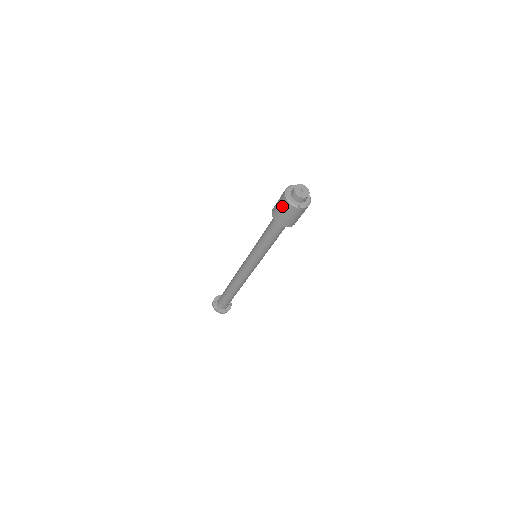
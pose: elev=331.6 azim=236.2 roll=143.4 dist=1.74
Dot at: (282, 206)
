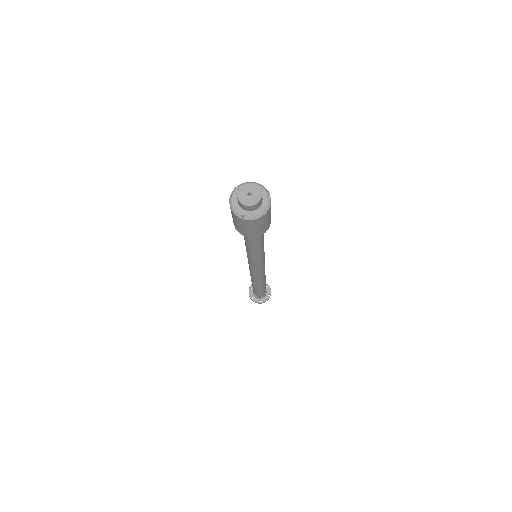
Dot at: occluded
